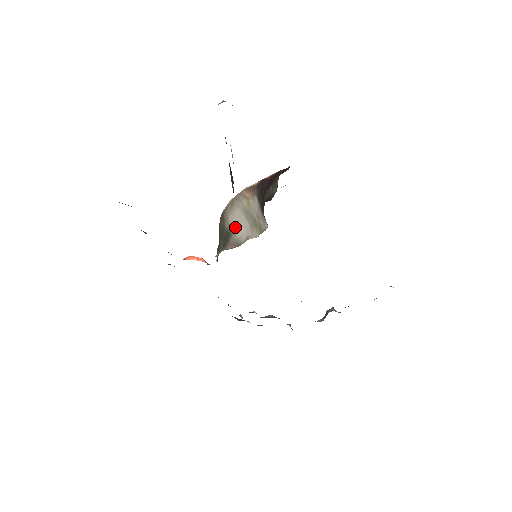
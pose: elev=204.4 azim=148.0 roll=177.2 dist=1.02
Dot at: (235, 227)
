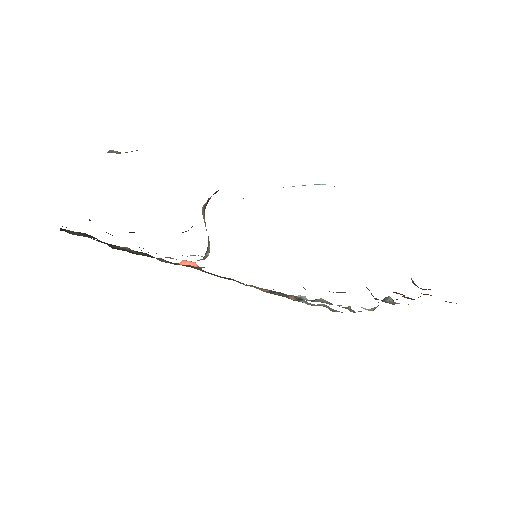
Dot at: occluded
